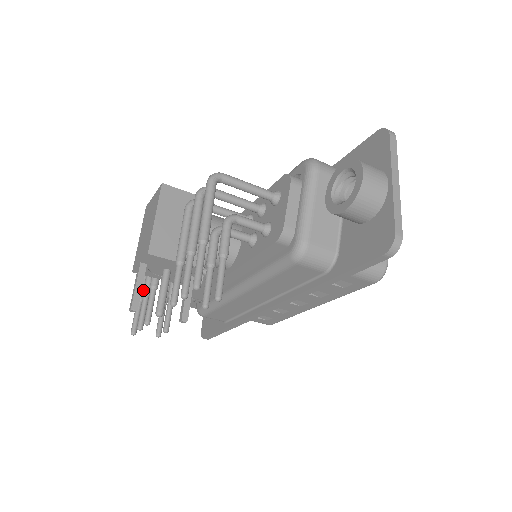
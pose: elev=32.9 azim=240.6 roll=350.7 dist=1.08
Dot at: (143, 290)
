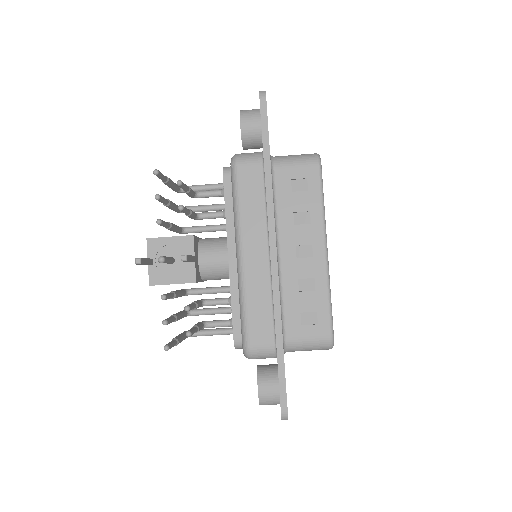
Dot at: occluded
